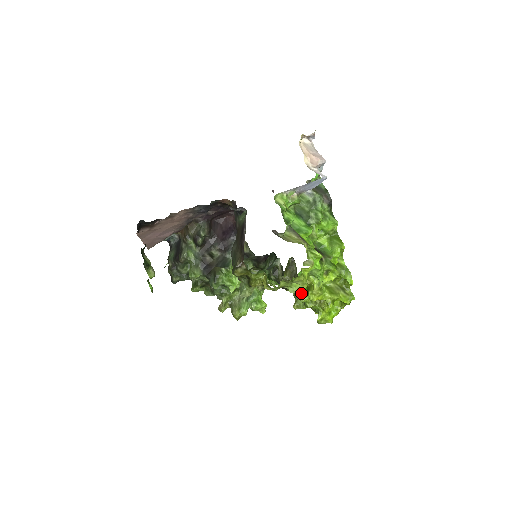
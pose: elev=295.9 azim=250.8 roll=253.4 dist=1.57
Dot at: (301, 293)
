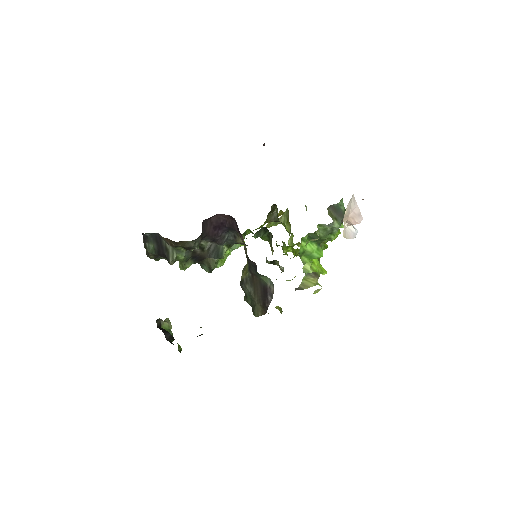
Dot at: (295, 276)
